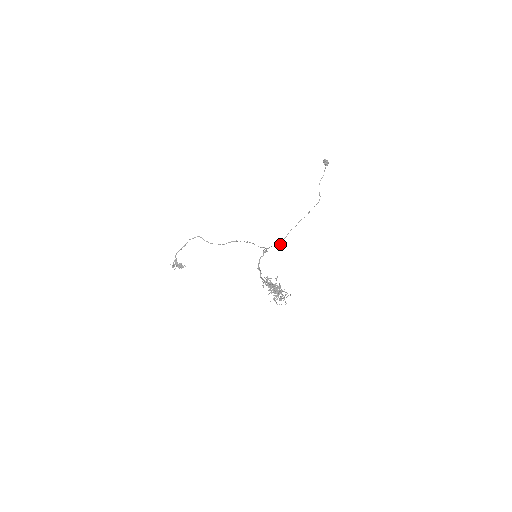
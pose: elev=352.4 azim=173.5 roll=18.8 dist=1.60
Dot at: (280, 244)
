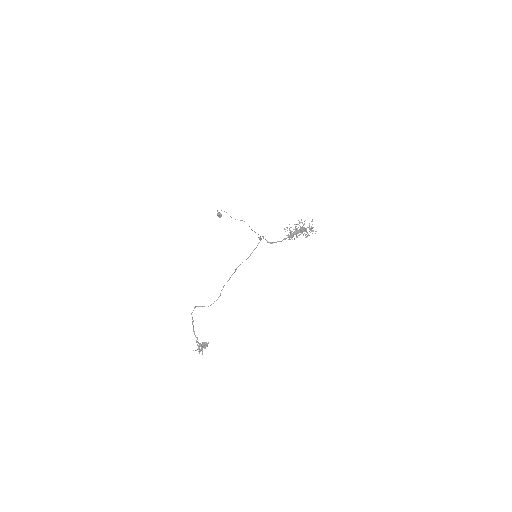
Dot at: occluded
